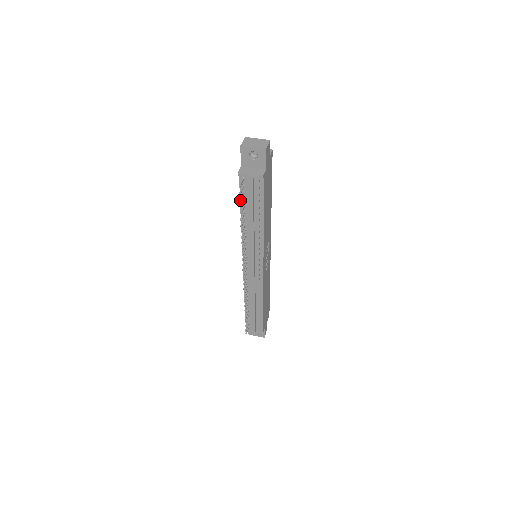
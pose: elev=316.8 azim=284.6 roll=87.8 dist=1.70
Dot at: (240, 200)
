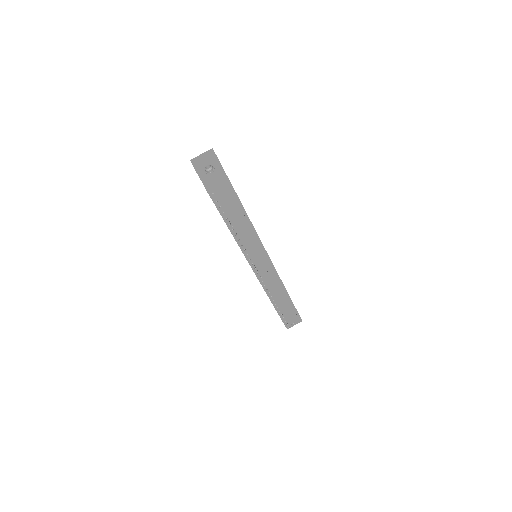
Dot at: (223, 213)
